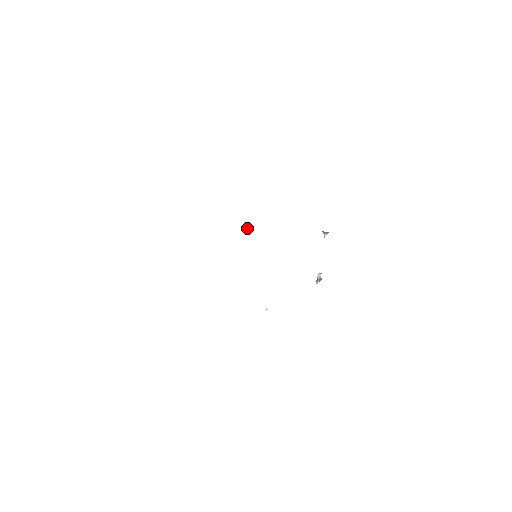
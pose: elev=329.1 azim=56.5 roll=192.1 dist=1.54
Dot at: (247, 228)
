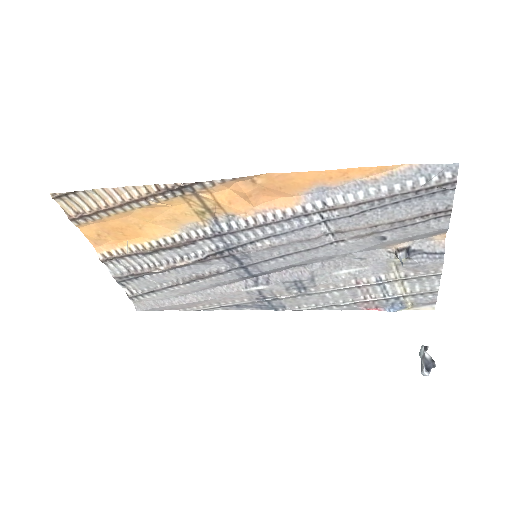
Dot at: (292, 295)
